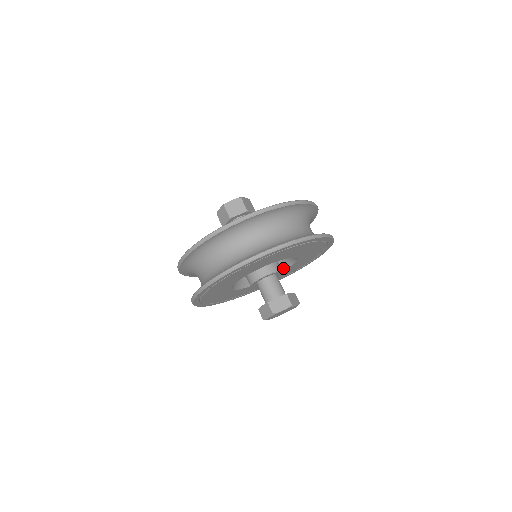
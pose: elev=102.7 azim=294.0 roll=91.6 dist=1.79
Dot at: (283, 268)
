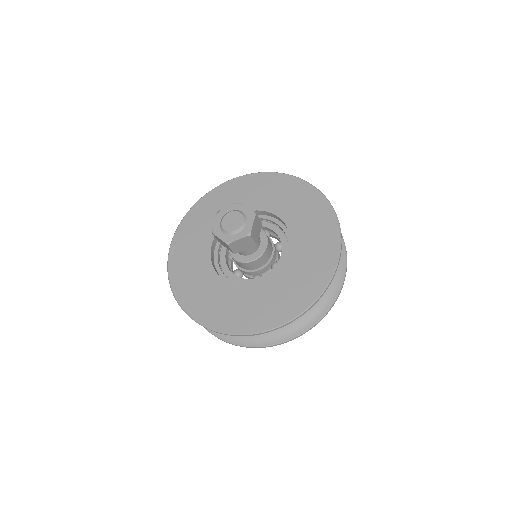
Dot at: occluded
